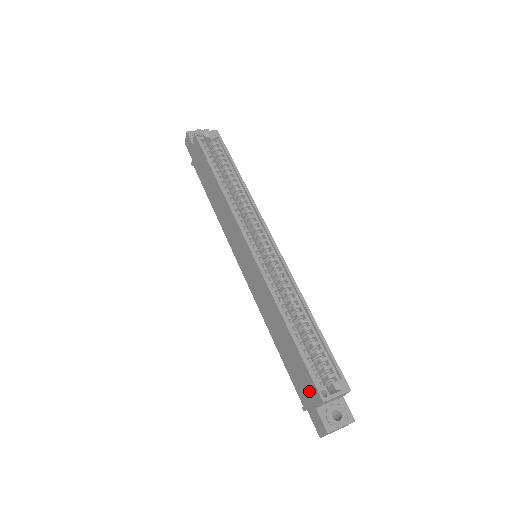
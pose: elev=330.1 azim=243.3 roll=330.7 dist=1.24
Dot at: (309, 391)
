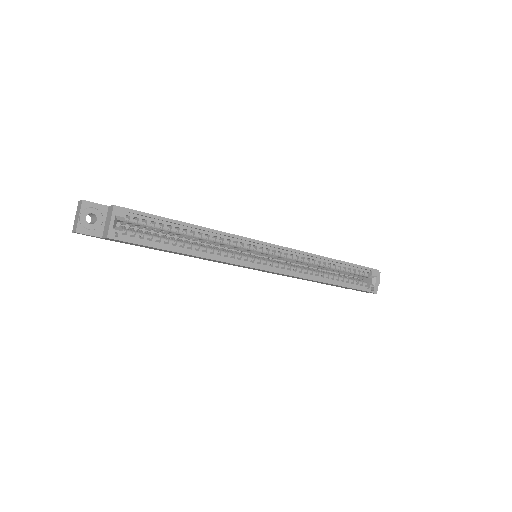
Dot at: occluded
